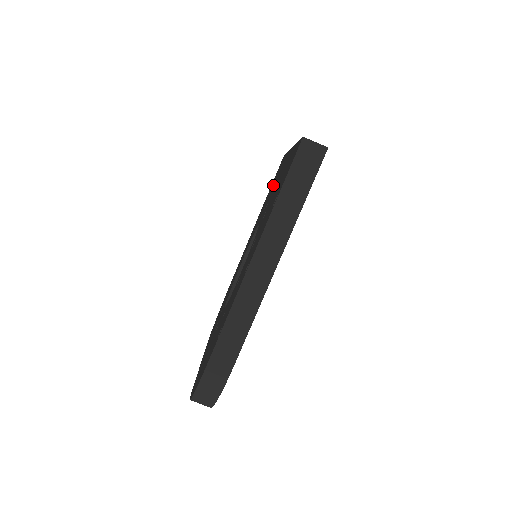
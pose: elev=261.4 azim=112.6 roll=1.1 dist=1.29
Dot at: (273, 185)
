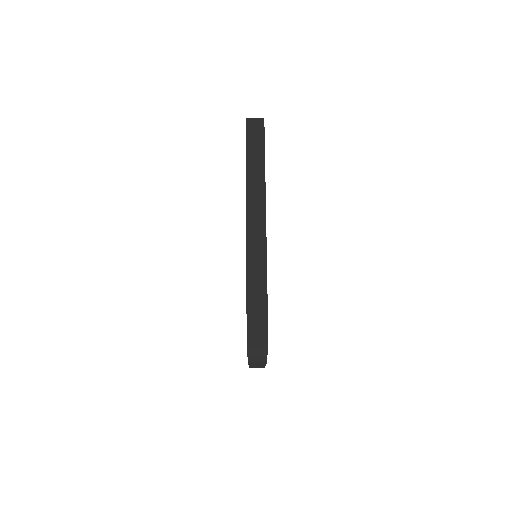
Dot at: occluded
